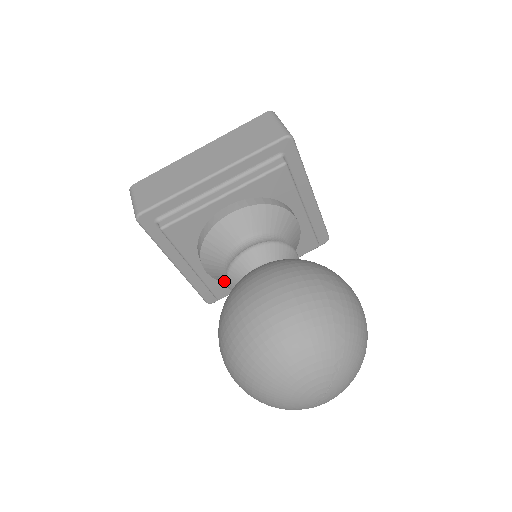
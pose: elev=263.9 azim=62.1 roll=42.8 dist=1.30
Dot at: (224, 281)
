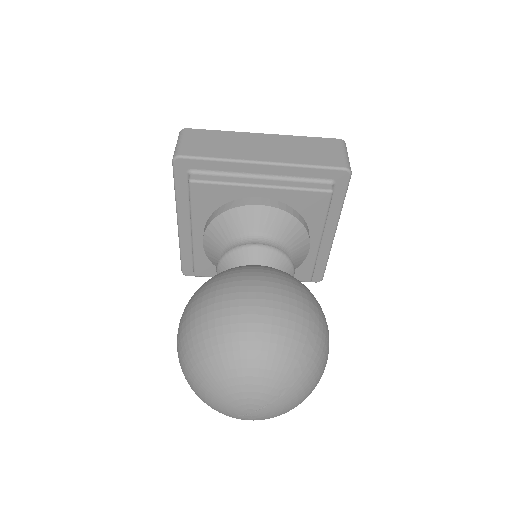
Dot at: (213, 261)
